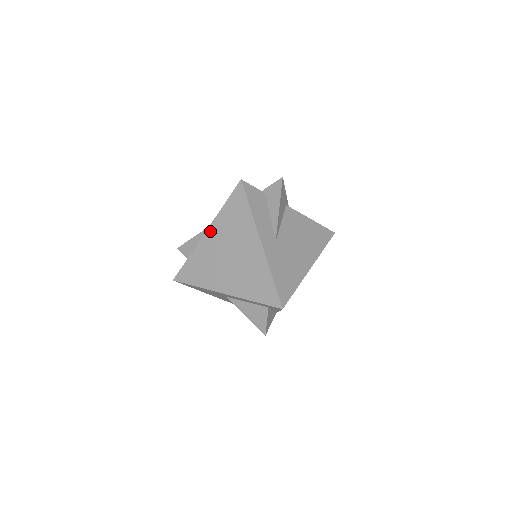
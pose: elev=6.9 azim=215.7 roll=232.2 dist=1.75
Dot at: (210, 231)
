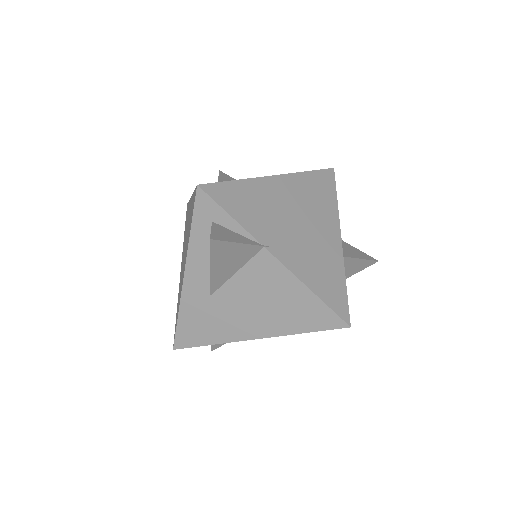
Dot at: (181, 263)
